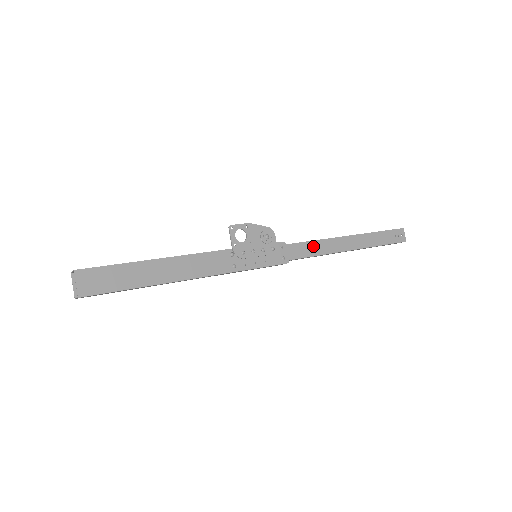
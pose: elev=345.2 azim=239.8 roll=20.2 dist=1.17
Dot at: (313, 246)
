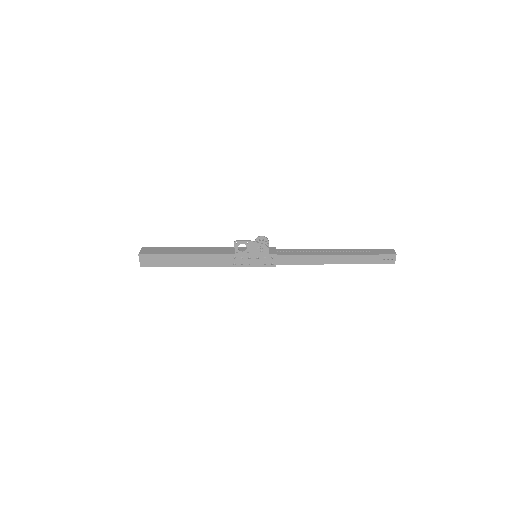
Dot at: (301, 258)
